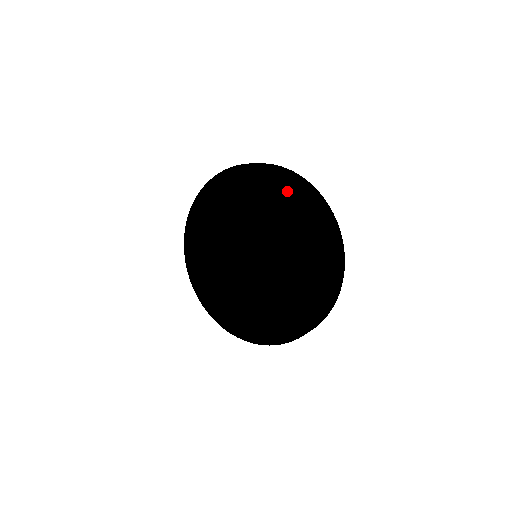
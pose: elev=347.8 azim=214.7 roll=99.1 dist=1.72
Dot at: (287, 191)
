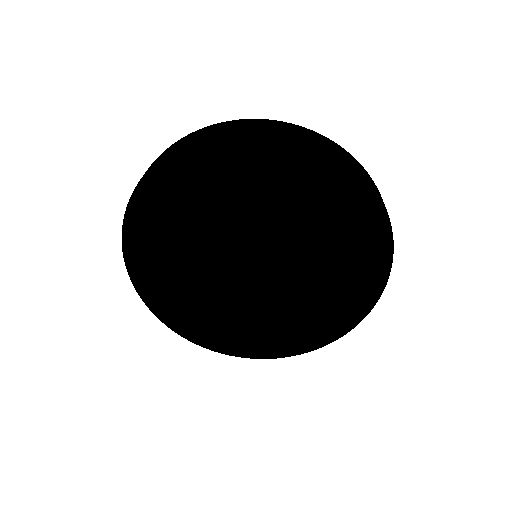
Dot at: (375, 237)
